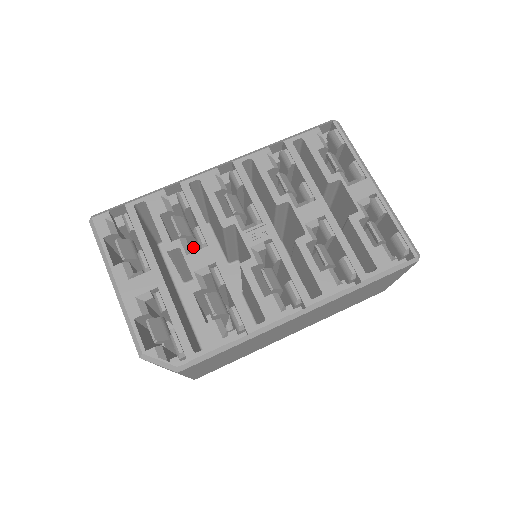
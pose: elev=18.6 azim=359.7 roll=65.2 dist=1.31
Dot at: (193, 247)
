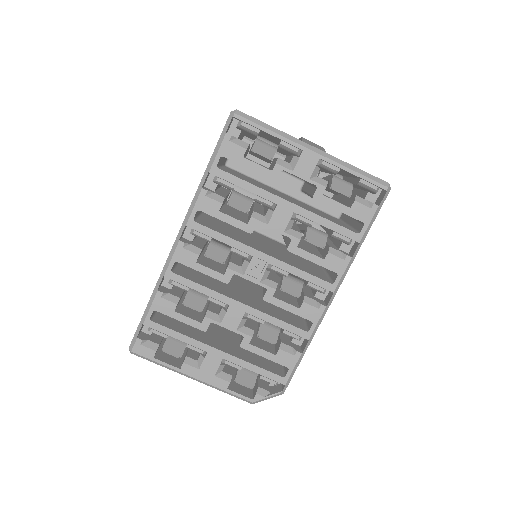
Dot at: occluded
